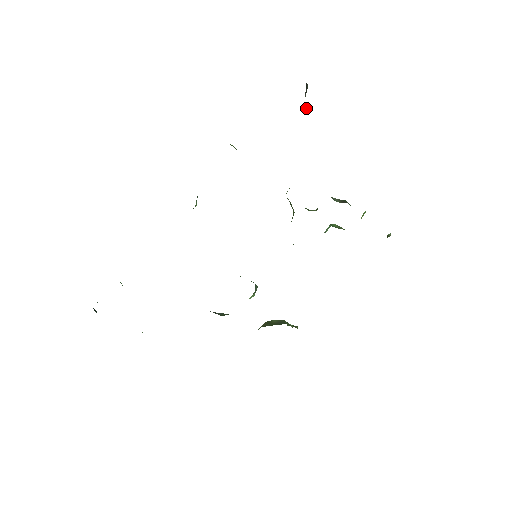
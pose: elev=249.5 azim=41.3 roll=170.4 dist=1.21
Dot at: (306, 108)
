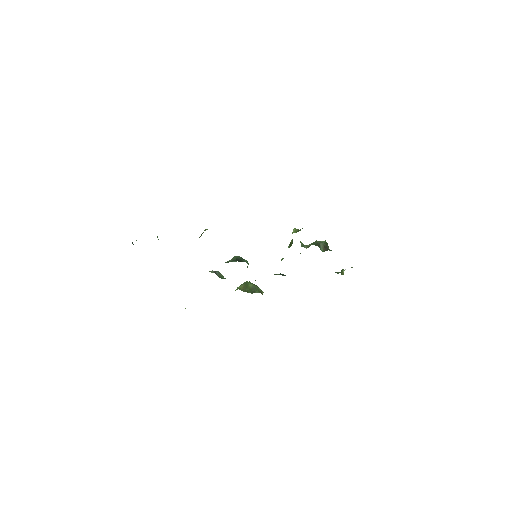
Dot at: occluded
